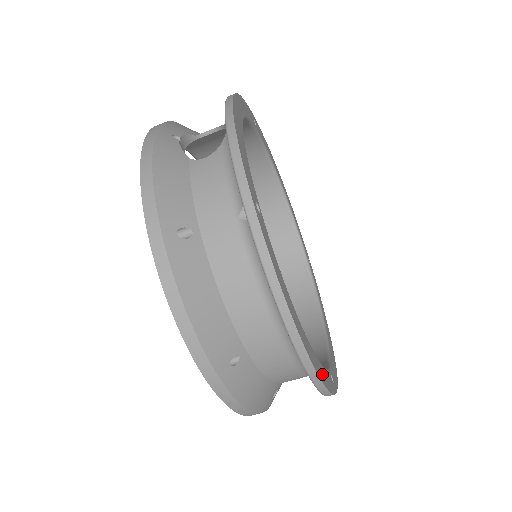
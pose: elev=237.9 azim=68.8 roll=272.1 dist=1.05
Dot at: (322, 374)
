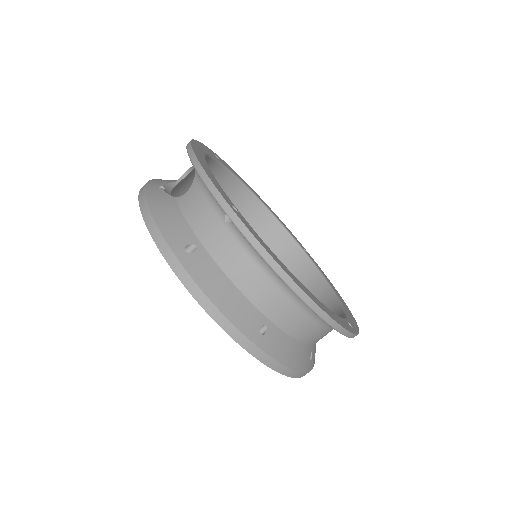
Dot at: (335, 317)
